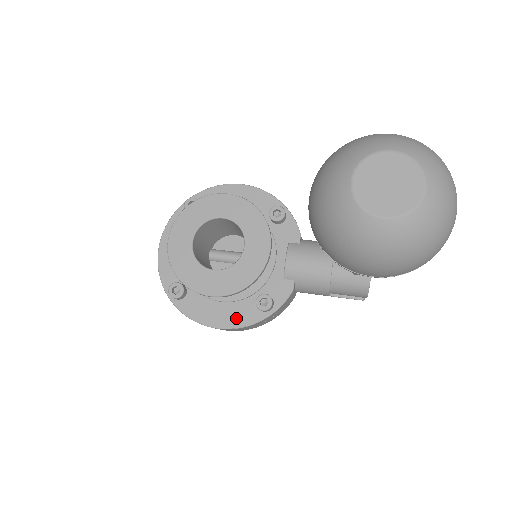
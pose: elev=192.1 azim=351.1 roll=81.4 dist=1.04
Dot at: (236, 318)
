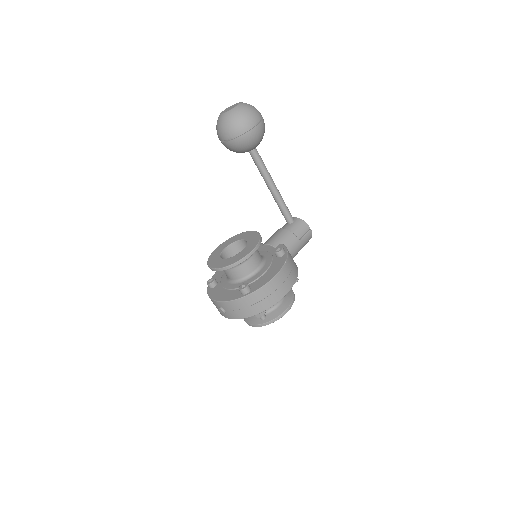
Dot at: (279, 265)
